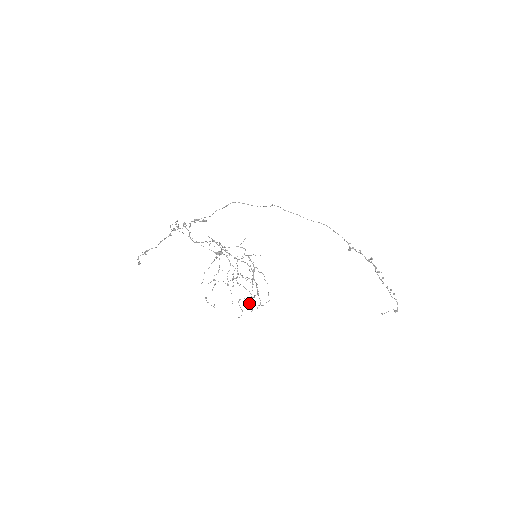
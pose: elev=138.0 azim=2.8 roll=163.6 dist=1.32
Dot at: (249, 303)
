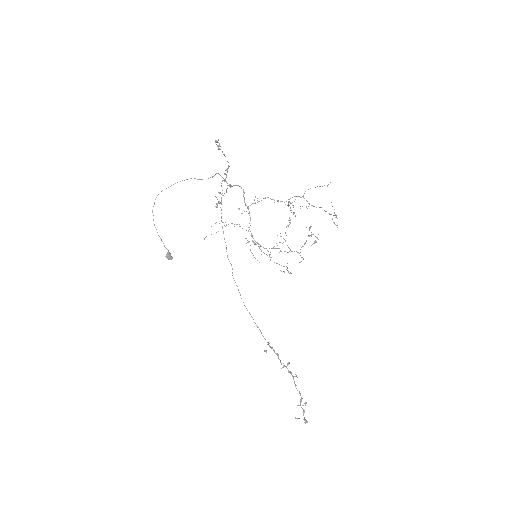
Dot at: occluded
